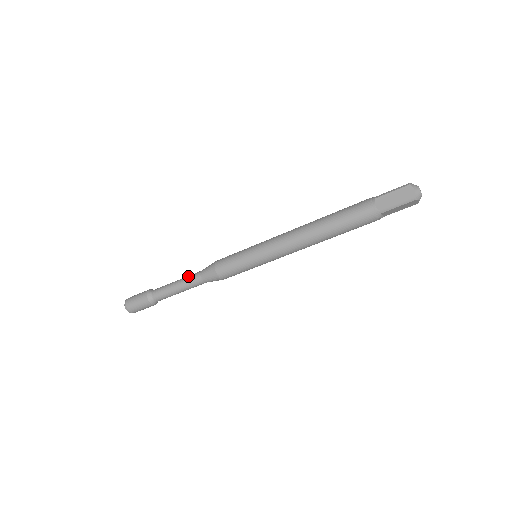
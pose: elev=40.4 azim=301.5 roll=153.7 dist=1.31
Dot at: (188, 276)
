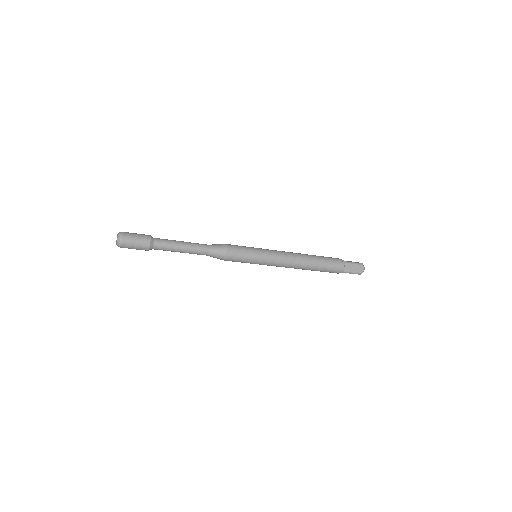
Dot at: (196, 244)
